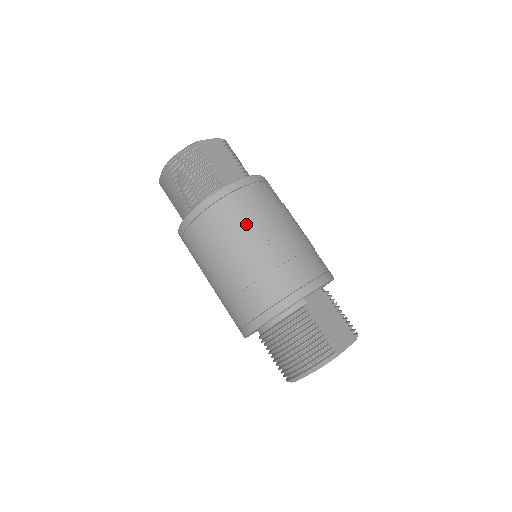
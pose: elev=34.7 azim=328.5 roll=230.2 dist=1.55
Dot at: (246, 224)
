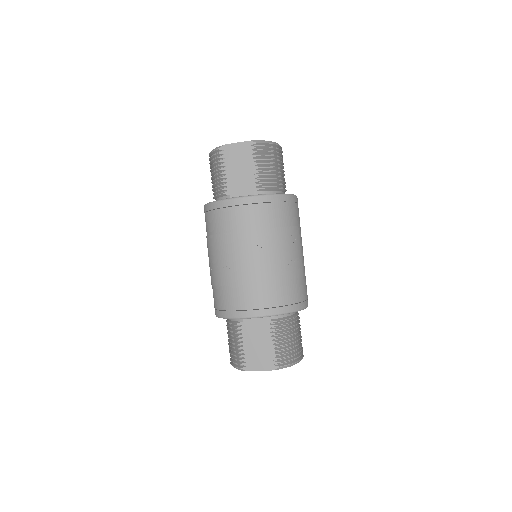
Dot at: (217, 241)
